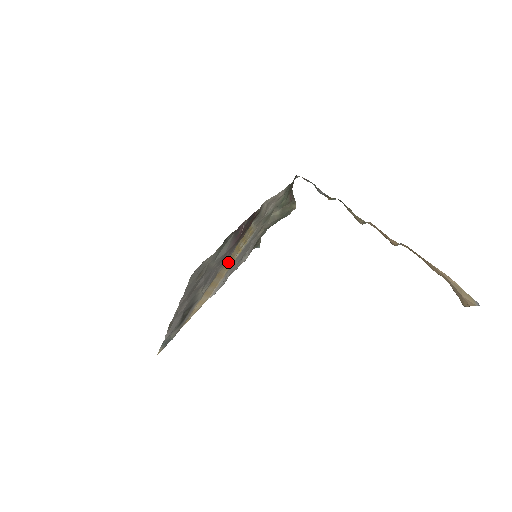
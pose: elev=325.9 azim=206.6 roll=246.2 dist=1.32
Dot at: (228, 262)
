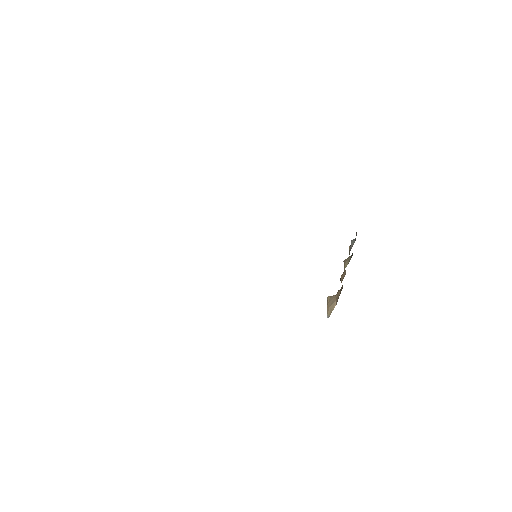
Dot at: occluded
